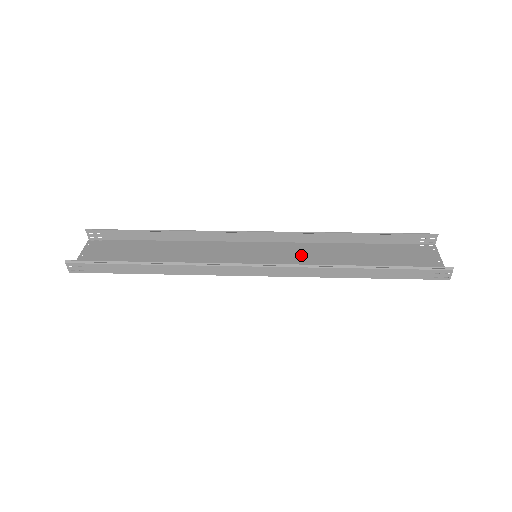
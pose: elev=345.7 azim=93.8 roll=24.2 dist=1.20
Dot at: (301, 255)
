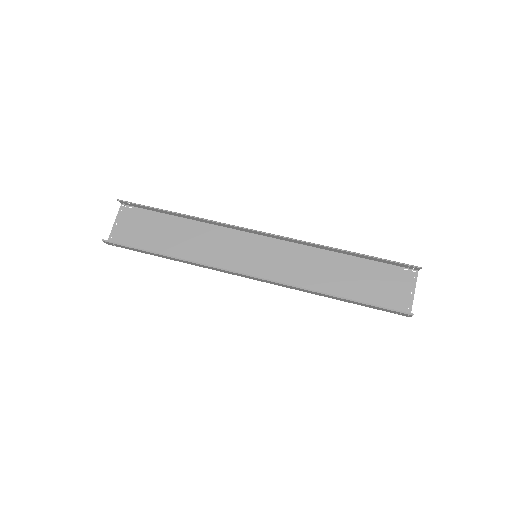
Dot at: (295, 261)
